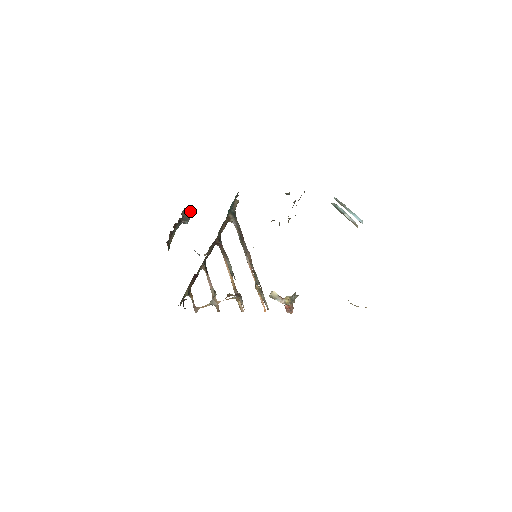
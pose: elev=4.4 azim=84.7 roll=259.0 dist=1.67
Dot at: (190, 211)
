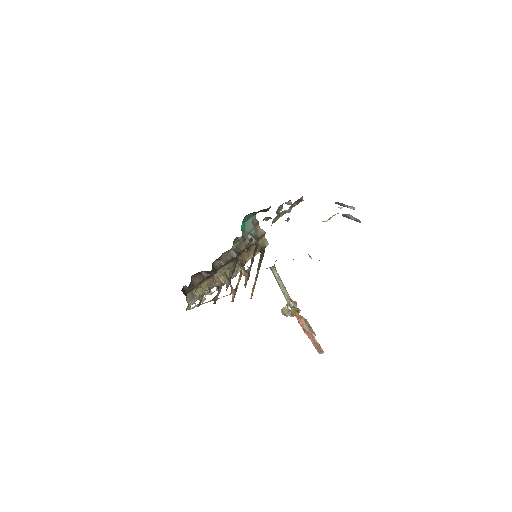
Dot at: occluded
